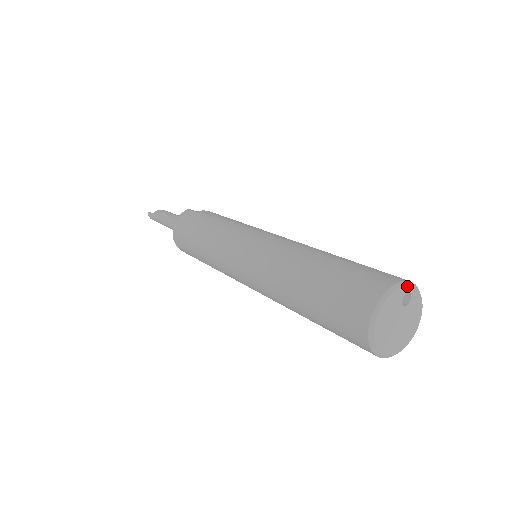
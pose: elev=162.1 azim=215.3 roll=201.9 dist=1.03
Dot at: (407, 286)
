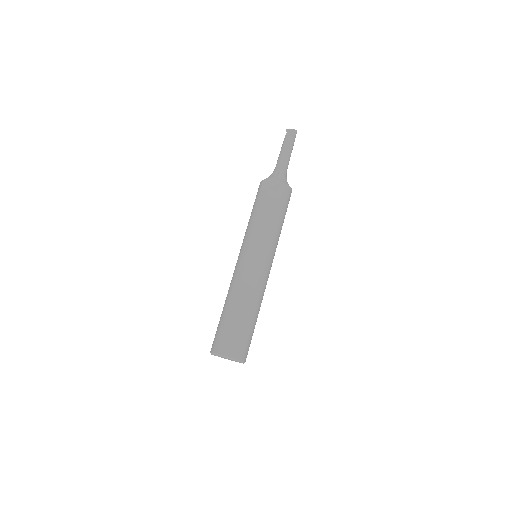
Dot at: occluded
